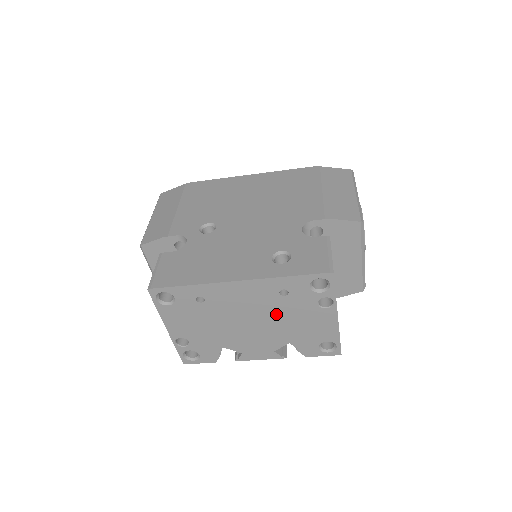
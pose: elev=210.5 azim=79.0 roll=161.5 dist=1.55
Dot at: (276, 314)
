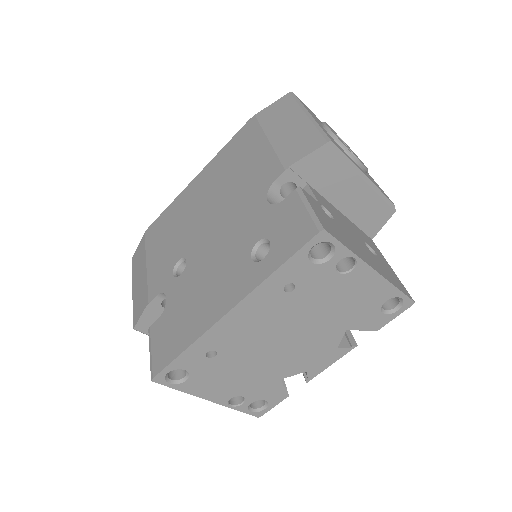
Dot at: (303, 314)
